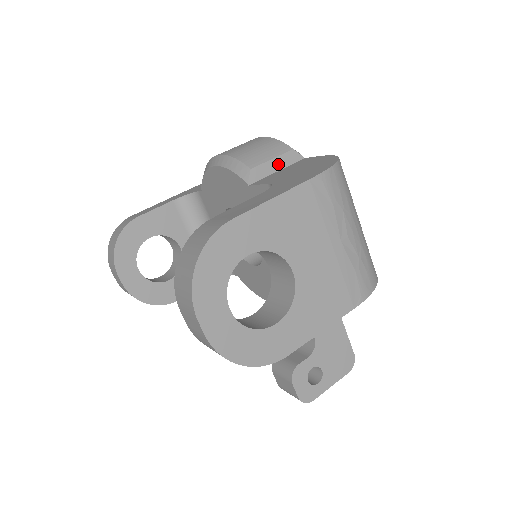
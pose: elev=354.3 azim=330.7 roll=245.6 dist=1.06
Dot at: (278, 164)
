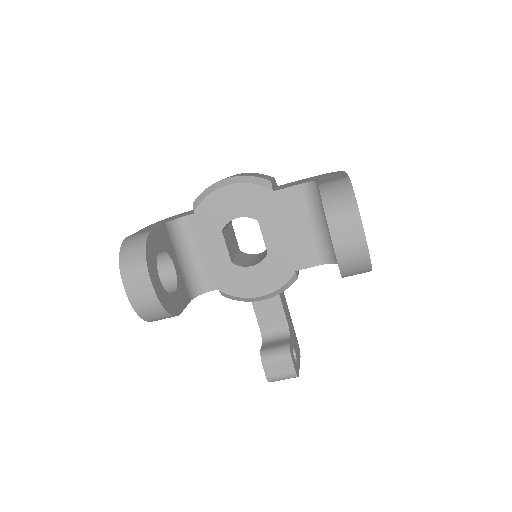
Dot at: (274, 184)
